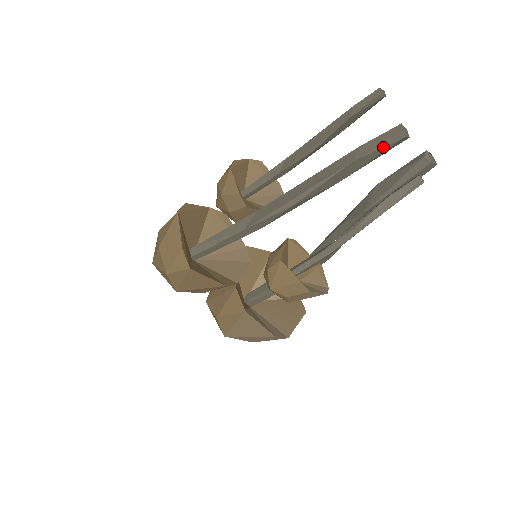
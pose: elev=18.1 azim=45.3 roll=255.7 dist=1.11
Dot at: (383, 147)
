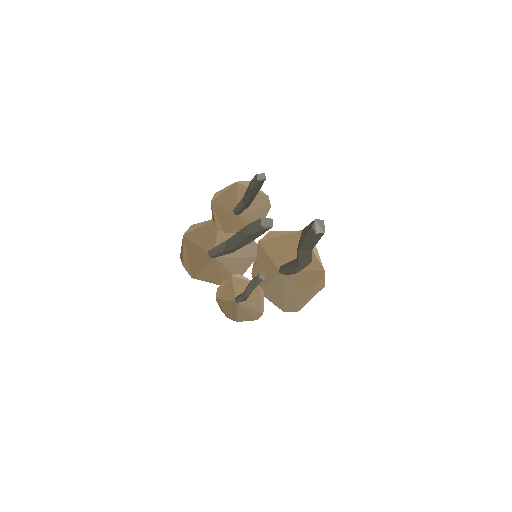
Dot at: (257, 232)
